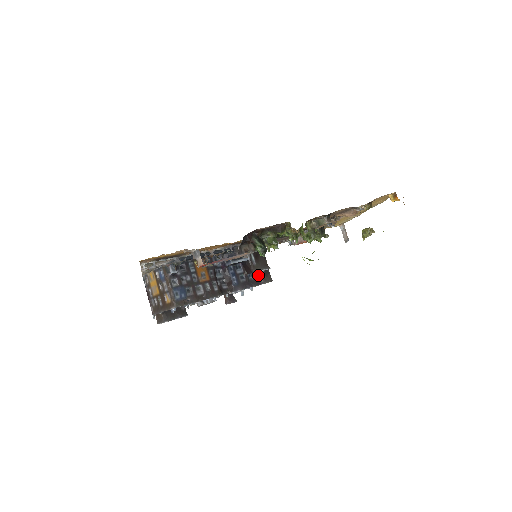
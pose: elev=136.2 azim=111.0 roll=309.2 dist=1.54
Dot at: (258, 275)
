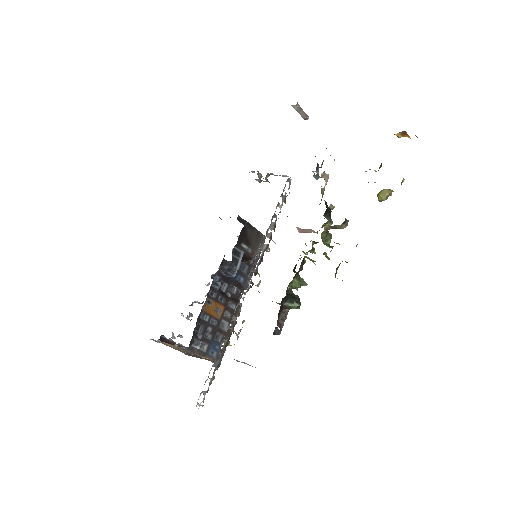
Dot at: occluded
